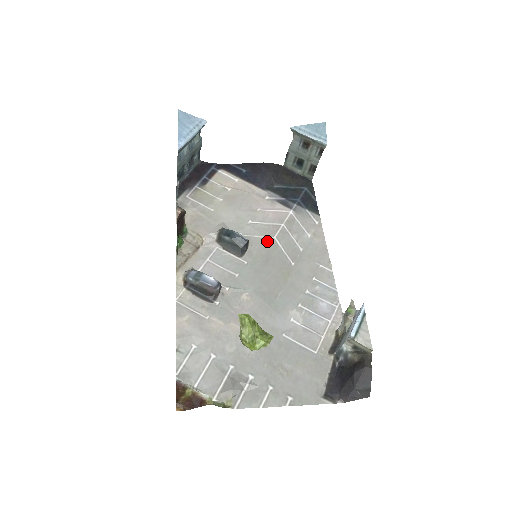
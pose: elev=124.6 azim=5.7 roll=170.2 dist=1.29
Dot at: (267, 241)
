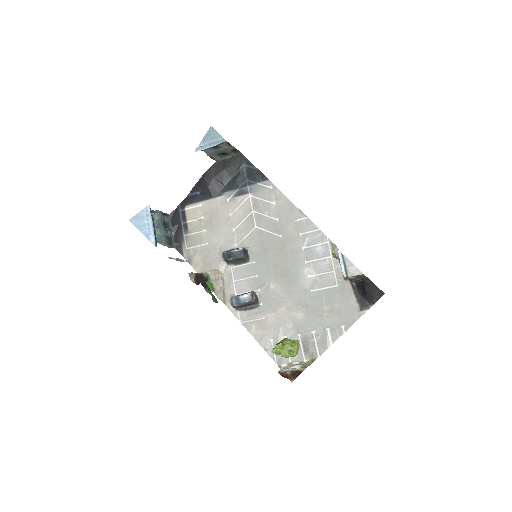
Dot at: (254, 234)
